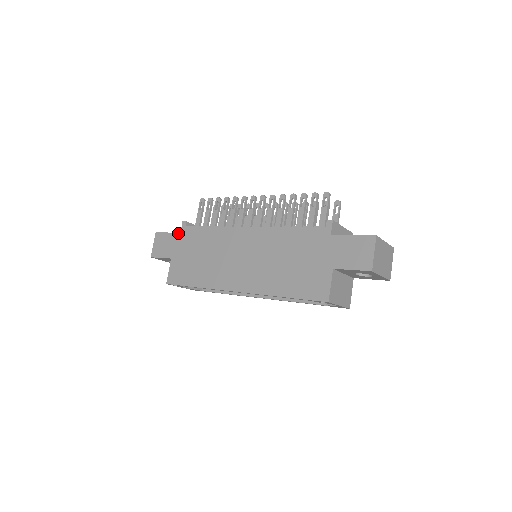
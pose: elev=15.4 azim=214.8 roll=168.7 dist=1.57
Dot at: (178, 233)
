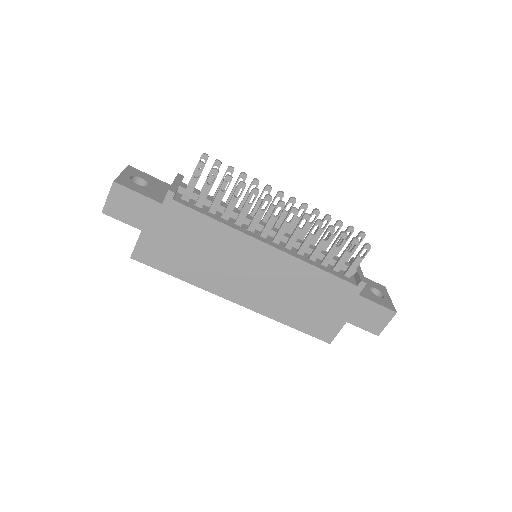
Dot at: (158, 203)
